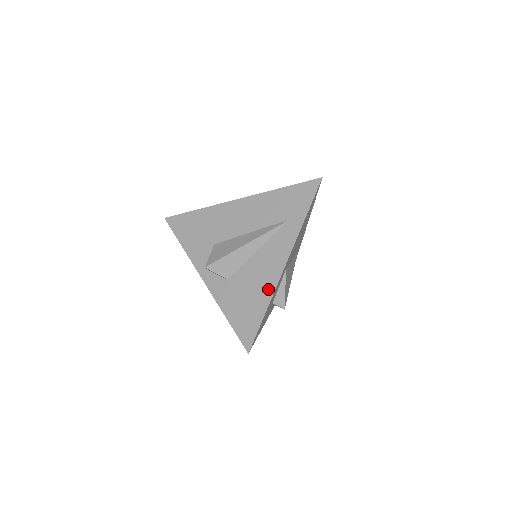
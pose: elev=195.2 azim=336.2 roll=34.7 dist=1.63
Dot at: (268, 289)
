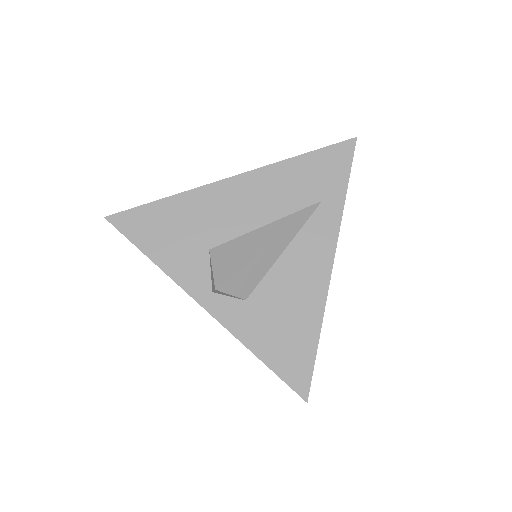
Dot at: (315, 304)
